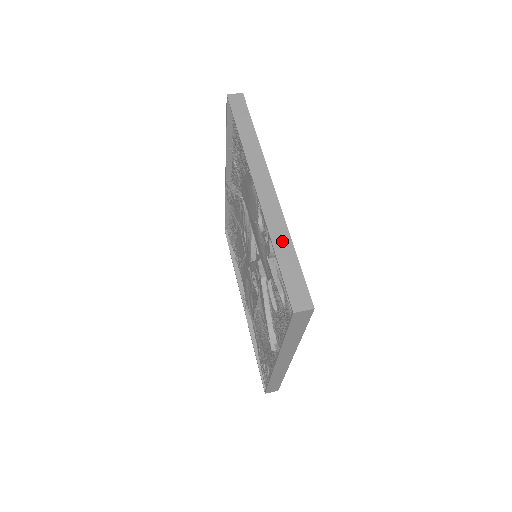
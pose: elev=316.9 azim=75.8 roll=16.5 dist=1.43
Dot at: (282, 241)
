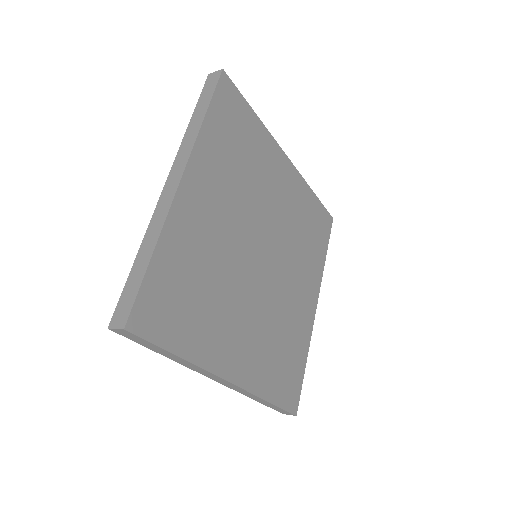
Dot at: (148, 246)
